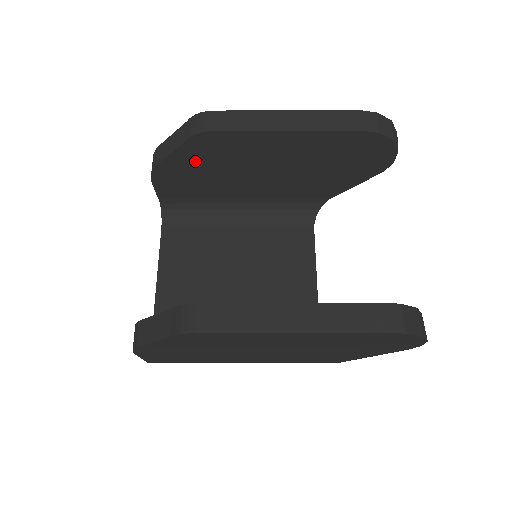
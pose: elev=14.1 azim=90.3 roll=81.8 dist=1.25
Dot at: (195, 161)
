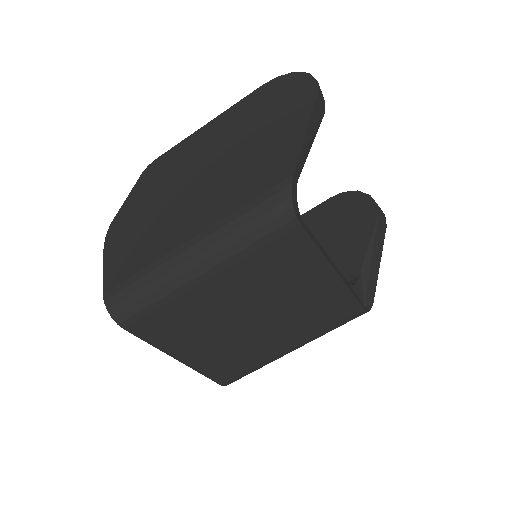
Dot at: occluded
